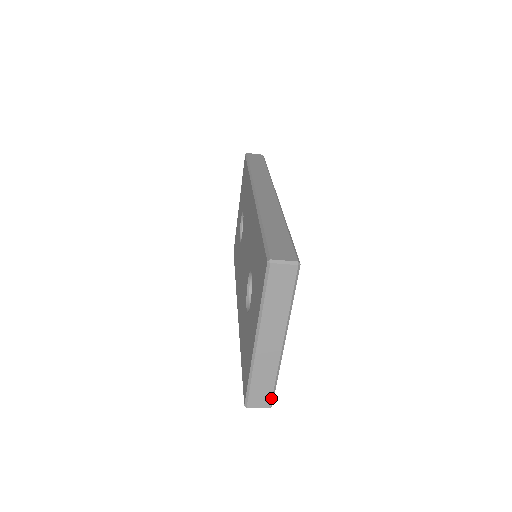
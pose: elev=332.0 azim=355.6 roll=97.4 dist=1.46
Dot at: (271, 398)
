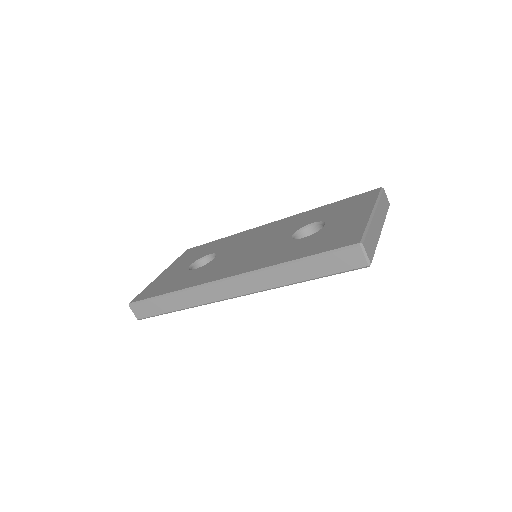
Dot at: (372, 257)
